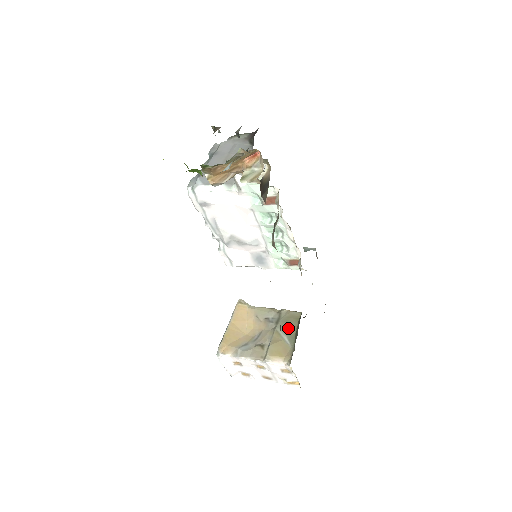
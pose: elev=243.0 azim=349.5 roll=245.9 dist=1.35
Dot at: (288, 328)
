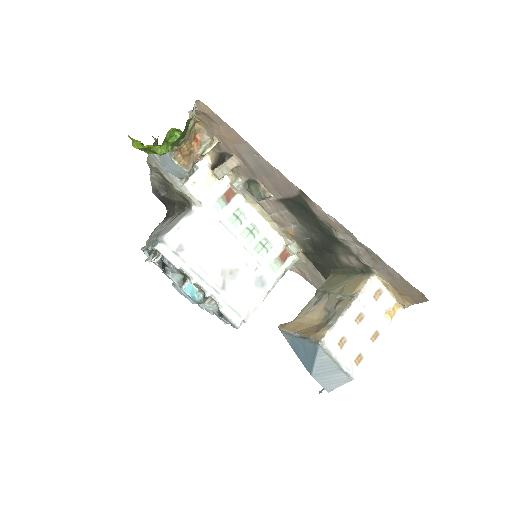
Dot at: (337, 282)
